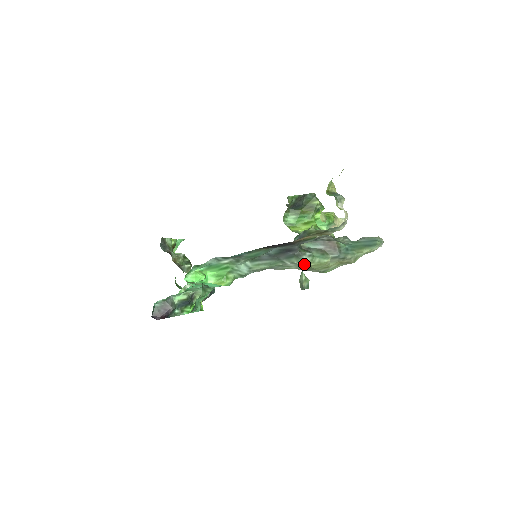
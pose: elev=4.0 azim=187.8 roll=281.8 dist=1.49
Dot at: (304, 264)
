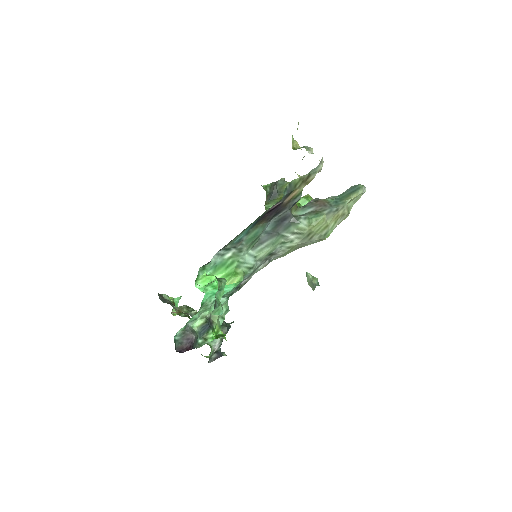
Dot at: (304, 228)
